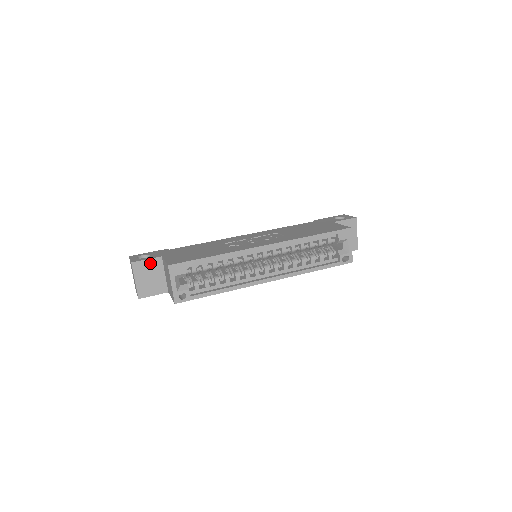
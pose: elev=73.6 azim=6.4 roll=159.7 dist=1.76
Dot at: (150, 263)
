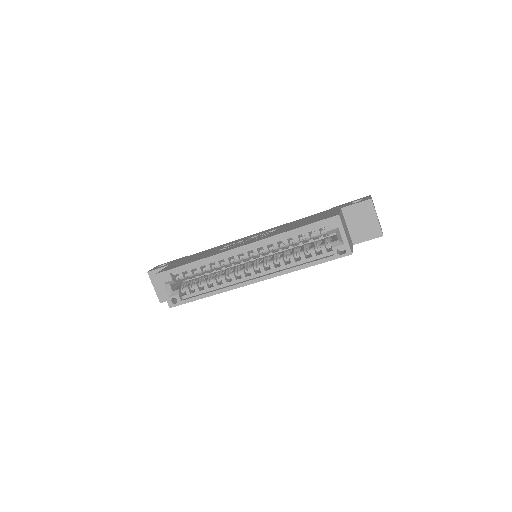
Dot at: occluded
